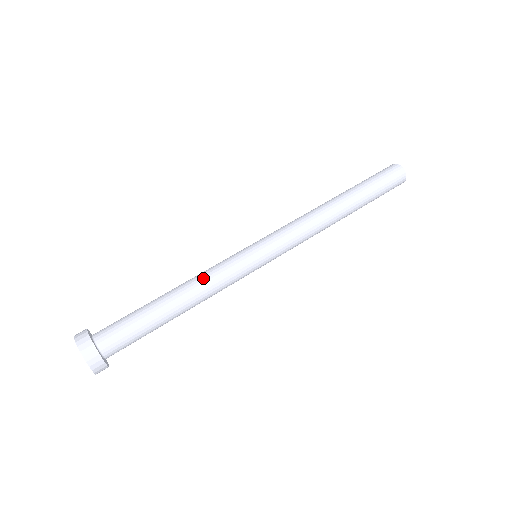
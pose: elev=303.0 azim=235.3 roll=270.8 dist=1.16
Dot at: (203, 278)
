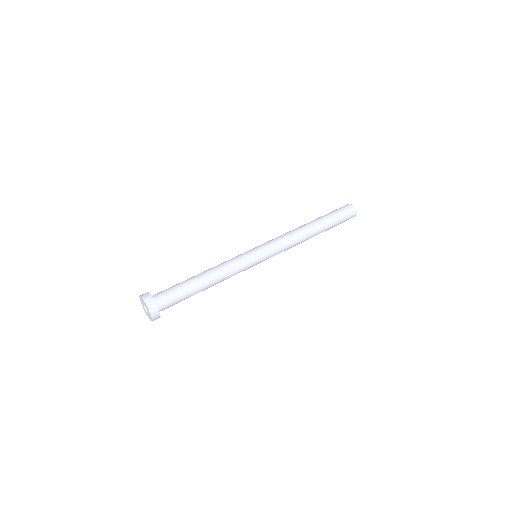
Dot at: (219, 264)
